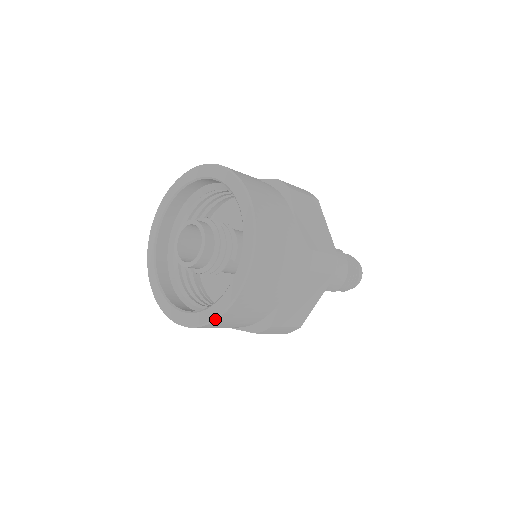
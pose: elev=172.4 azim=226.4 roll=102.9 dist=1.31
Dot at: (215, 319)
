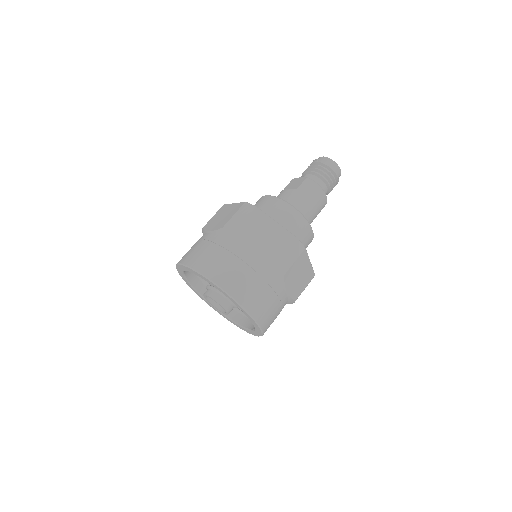
Dot at: (262, 335)
